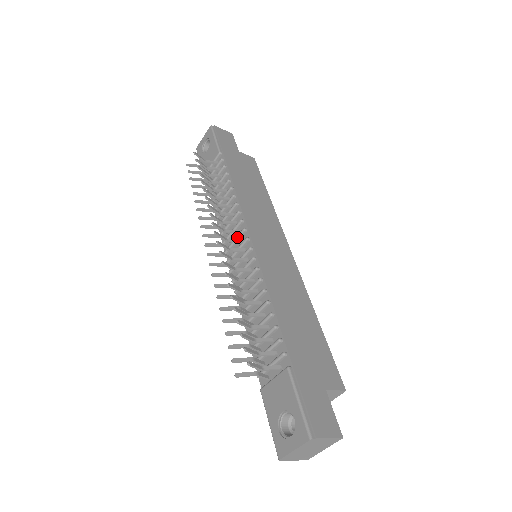
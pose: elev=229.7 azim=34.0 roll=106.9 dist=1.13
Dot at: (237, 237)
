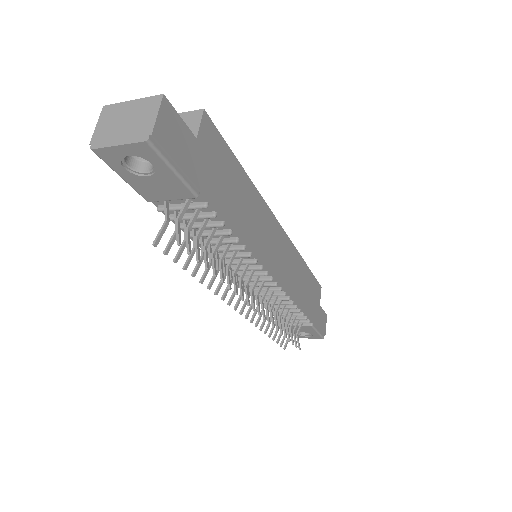
Dot at: occluded
